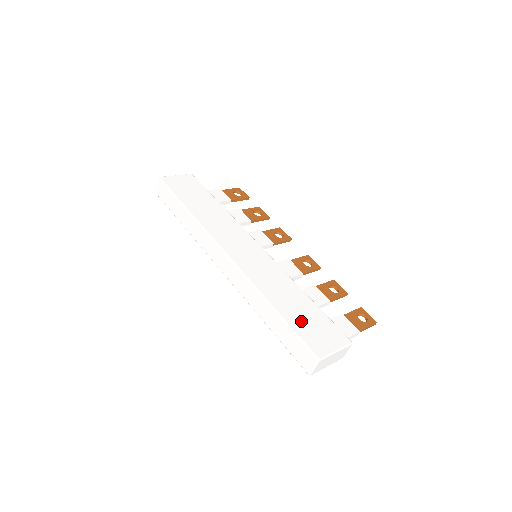
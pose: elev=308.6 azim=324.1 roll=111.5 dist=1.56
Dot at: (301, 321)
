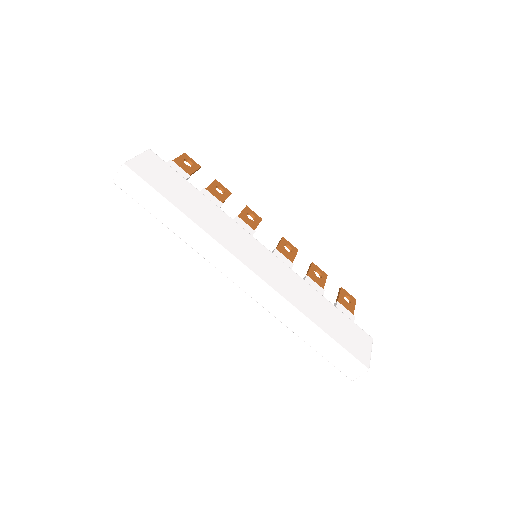
Dot at: (339, 332)
